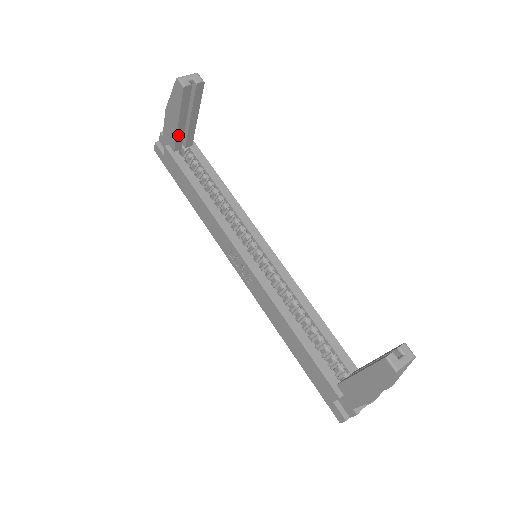
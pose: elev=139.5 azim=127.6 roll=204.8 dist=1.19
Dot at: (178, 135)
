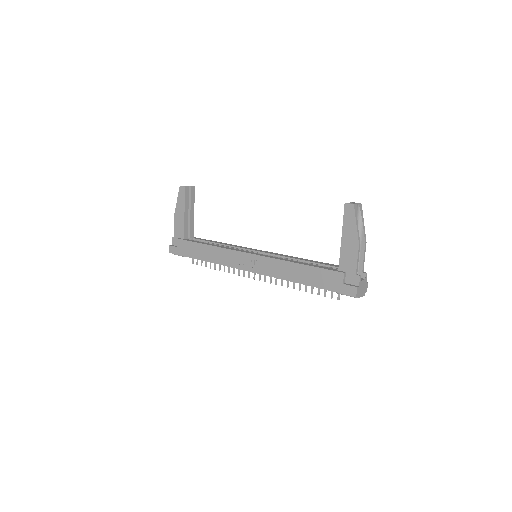
Dot at: (185, 225)
